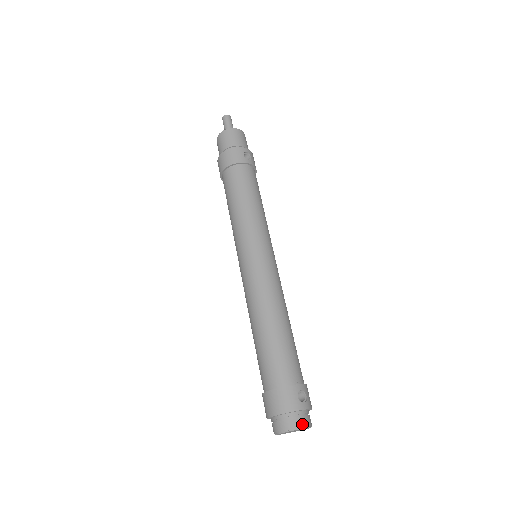
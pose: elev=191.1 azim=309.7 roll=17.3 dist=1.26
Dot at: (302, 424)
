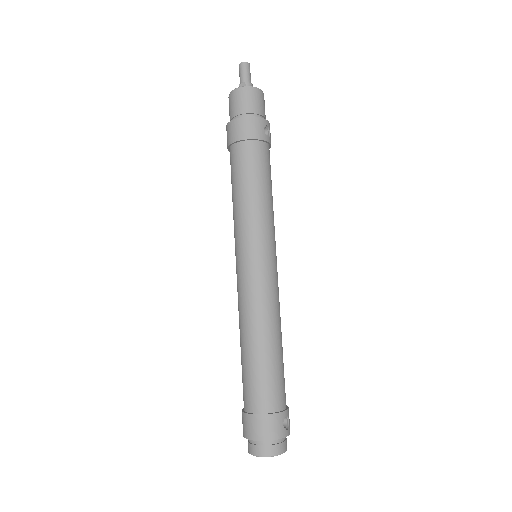
Dot at: (282, 450)
